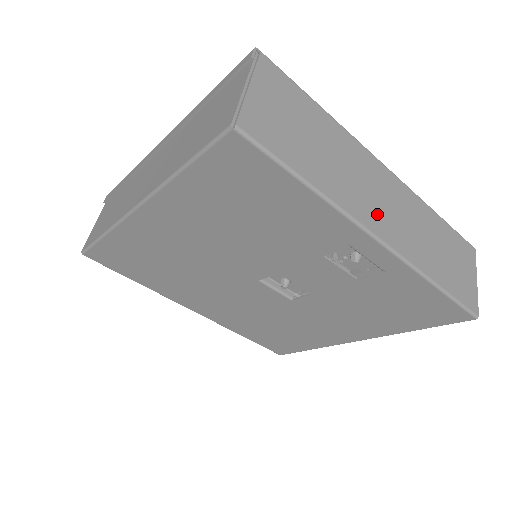
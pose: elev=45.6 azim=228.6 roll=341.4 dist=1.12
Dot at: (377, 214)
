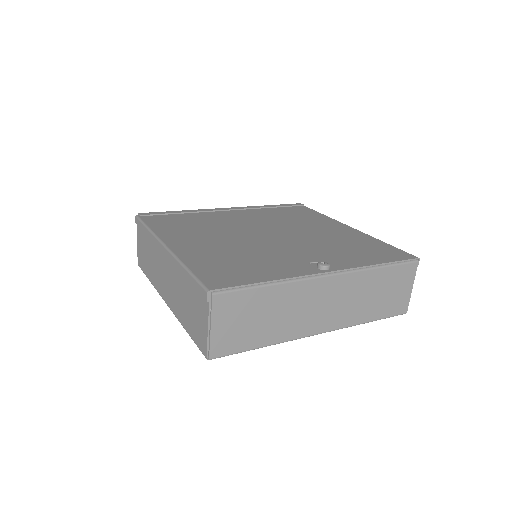
Dot at: (318, 320)
